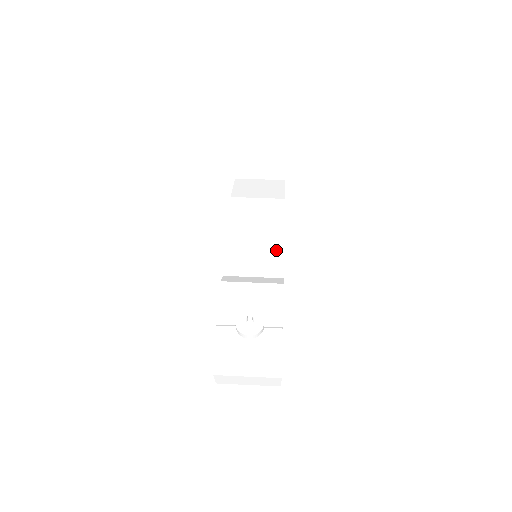
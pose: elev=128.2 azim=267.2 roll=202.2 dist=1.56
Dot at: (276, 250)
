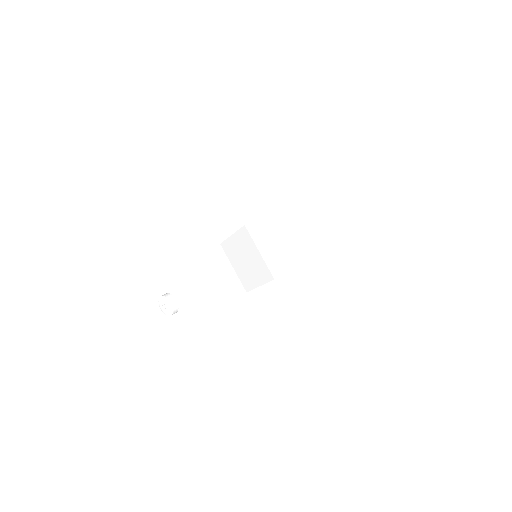
Dot at: (244, 285)
